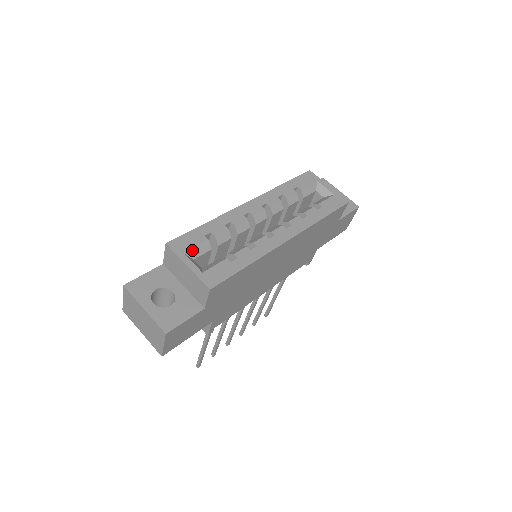
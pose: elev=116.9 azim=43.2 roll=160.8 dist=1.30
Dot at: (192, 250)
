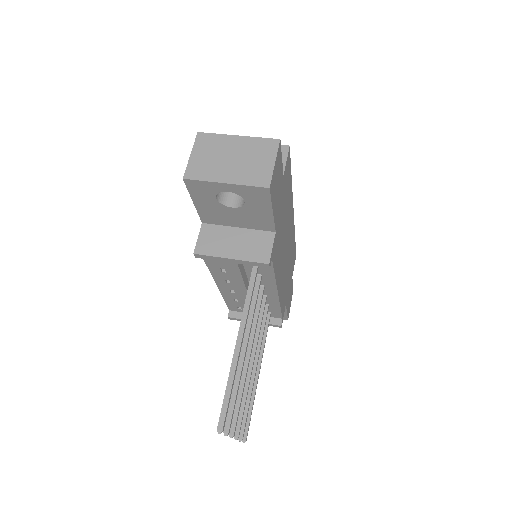
Dot at: occluded
